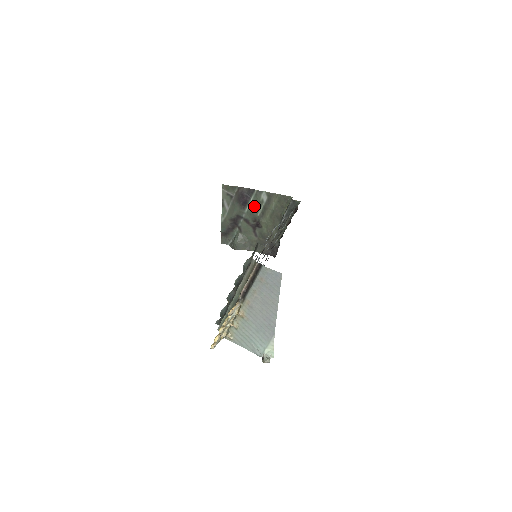
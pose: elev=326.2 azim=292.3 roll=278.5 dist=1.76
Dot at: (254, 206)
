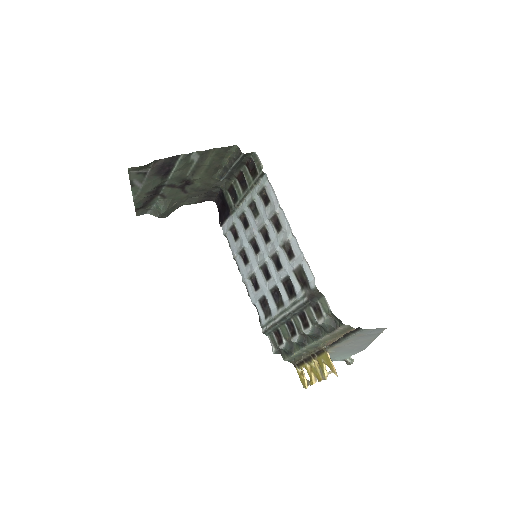
Dot at: (181, 170)
